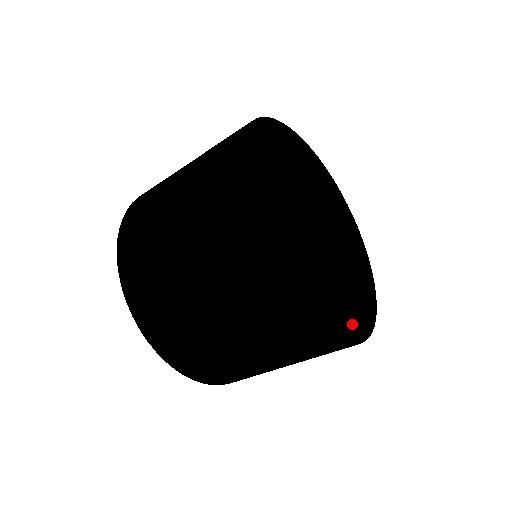
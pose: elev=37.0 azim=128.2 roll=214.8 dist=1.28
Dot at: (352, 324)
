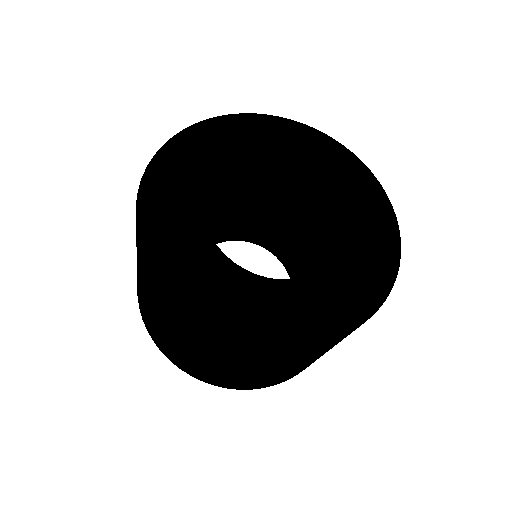
Dot at: (349, 304)
